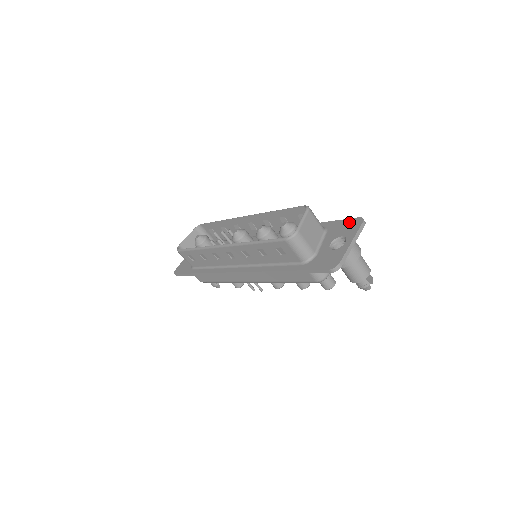
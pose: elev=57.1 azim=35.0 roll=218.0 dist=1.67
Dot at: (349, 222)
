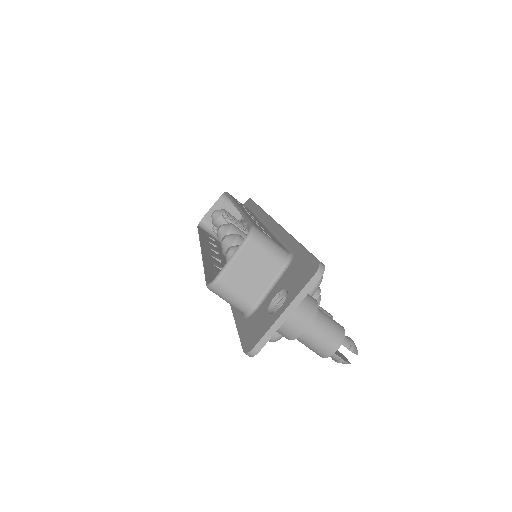
Dot at: (307, 264)
